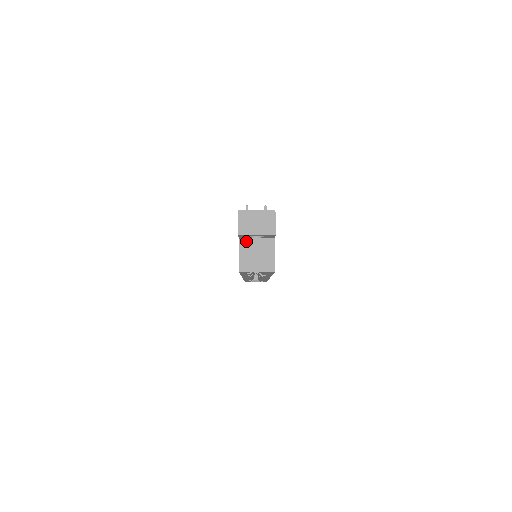
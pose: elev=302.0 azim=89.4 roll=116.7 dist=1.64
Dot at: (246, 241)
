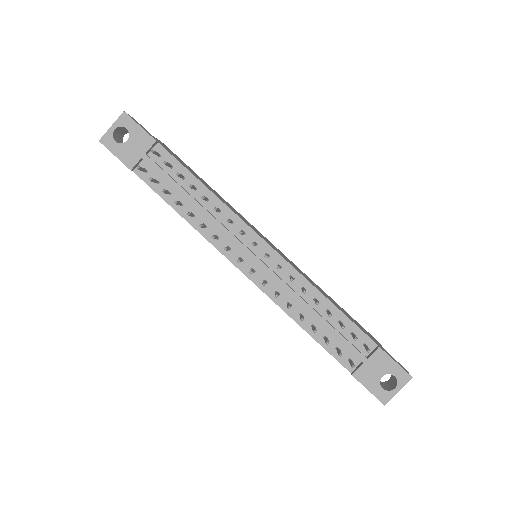
Dot at: occluded
